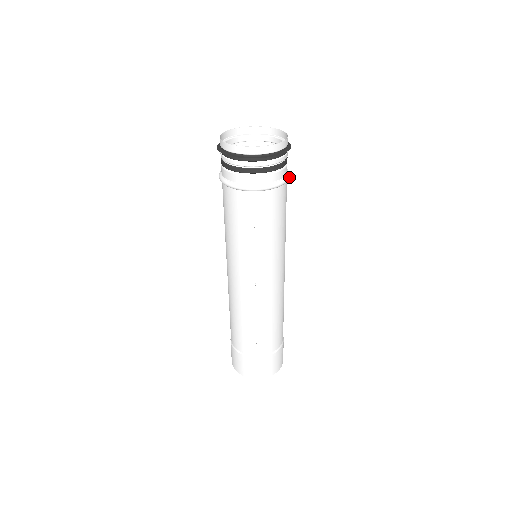
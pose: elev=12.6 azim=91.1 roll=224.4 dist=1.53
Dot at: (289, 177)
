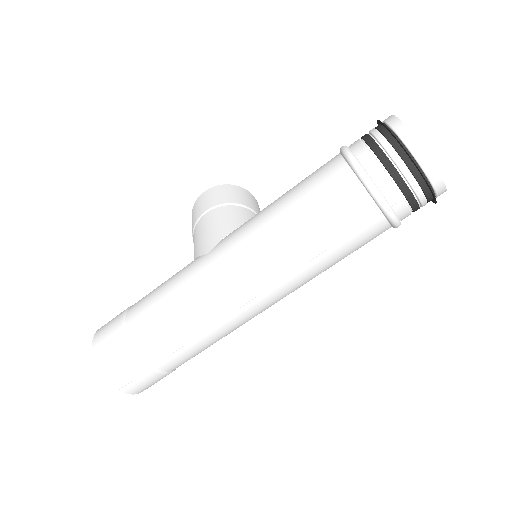
Dot at: occluded
